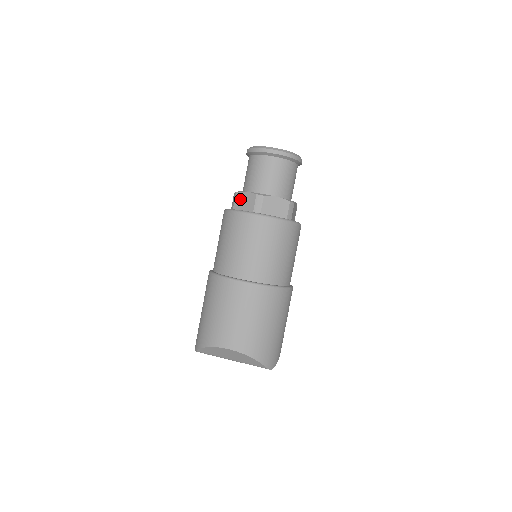
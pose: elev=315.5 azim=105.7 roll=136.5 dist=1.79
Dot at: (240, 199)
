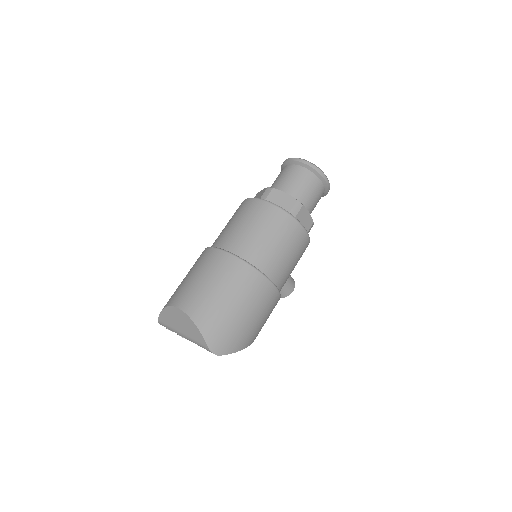
Dot at: (256, 196)
